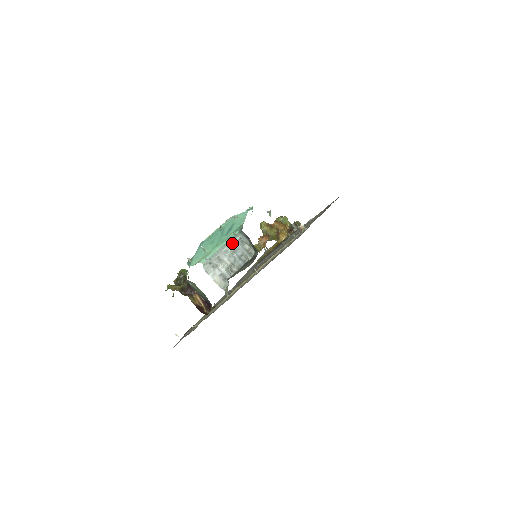
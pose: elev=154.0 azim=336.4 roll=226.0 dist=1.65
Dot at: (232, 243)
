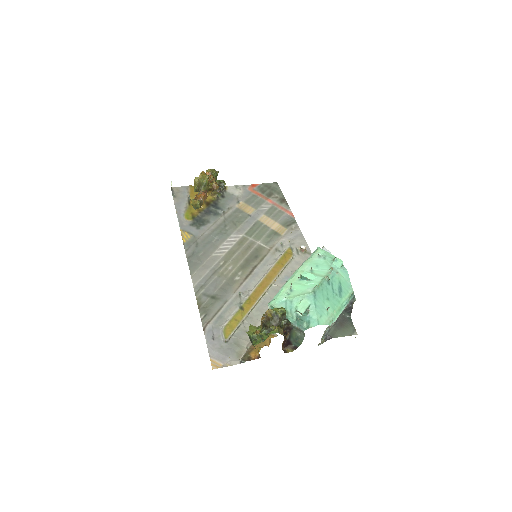
Dot at: occluded
